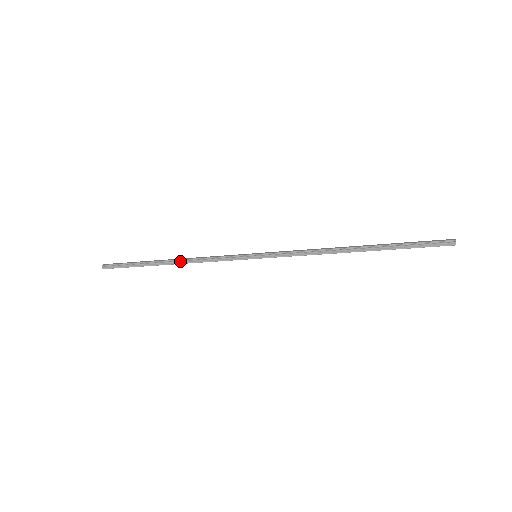
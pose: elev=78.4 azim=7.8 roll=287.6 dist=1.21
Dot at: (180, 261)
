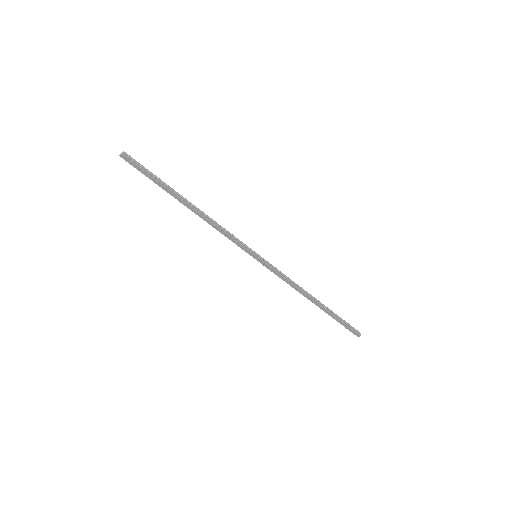
Dot at: (200, 211)
